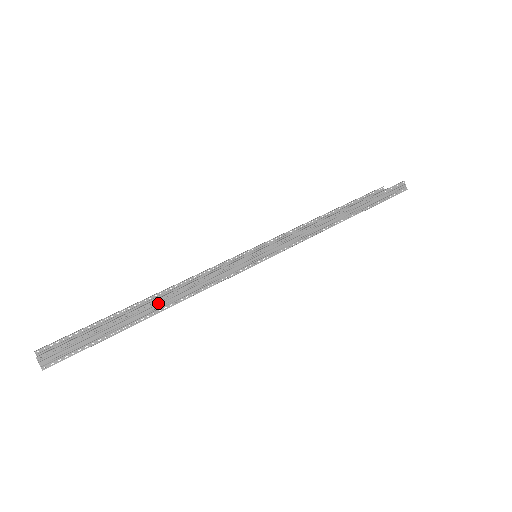
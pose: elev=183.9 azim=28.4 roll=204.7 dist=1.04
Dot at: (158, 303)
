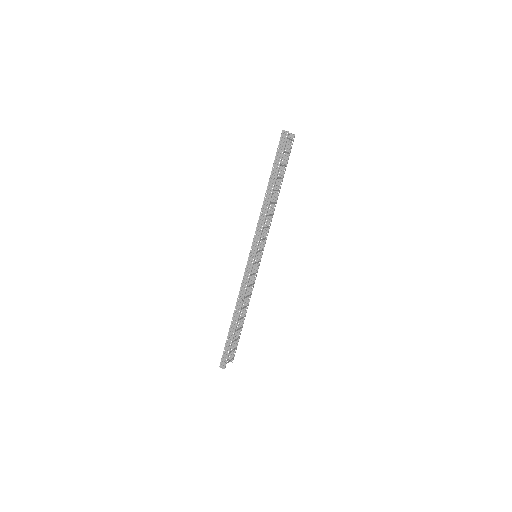
Dot at: (235, 317)
